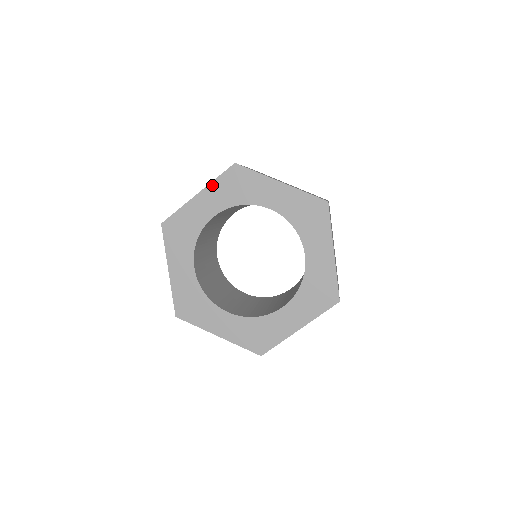
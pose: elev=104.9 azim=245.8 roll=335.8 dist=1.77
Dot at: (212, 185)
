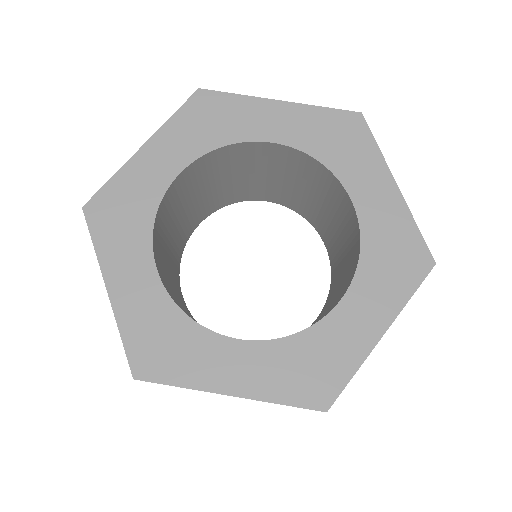
Dot at: (166, 127)
